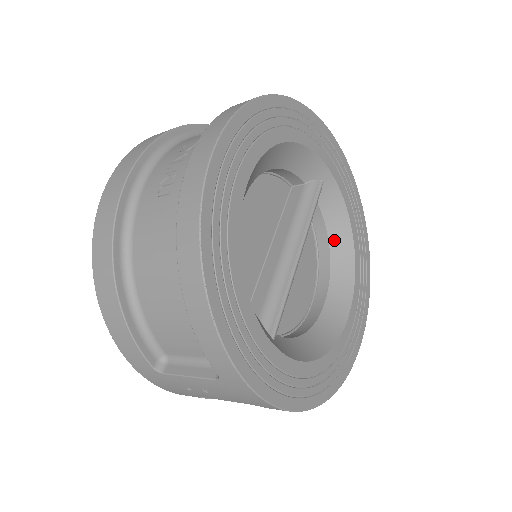
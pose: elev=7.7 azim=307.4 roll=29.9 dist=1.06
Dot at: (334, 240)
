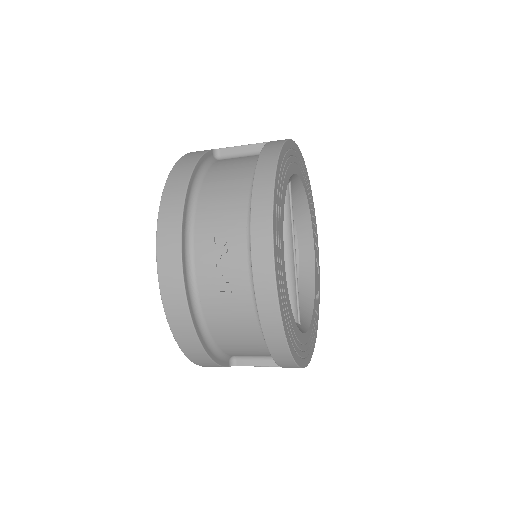
Dot at: (296, 209)
